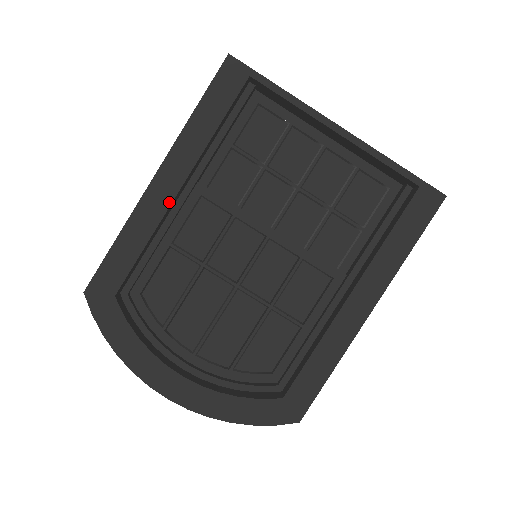
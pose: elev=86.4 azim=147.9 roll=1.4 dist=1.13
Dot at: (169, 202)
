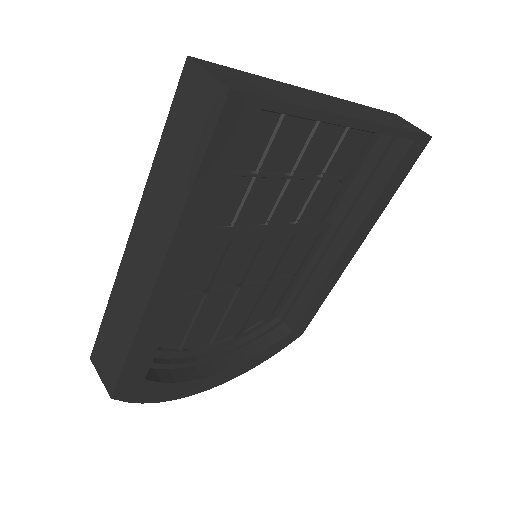
Dot at: (181, 289)
